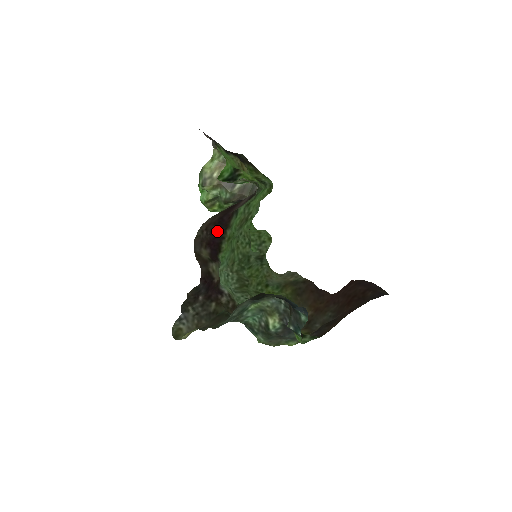
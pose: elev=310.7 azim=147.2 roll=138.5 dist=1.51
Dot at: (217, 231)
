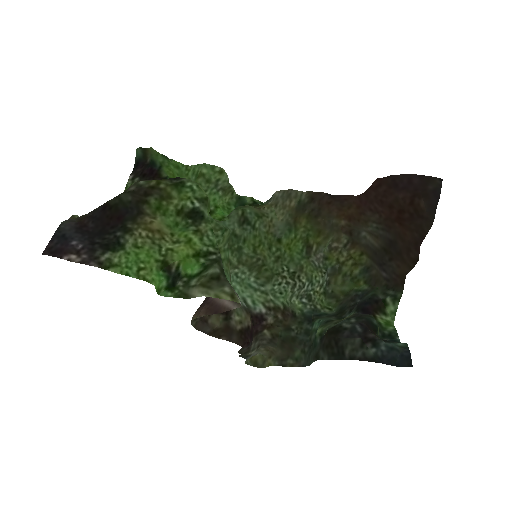
Dot at: occluded
